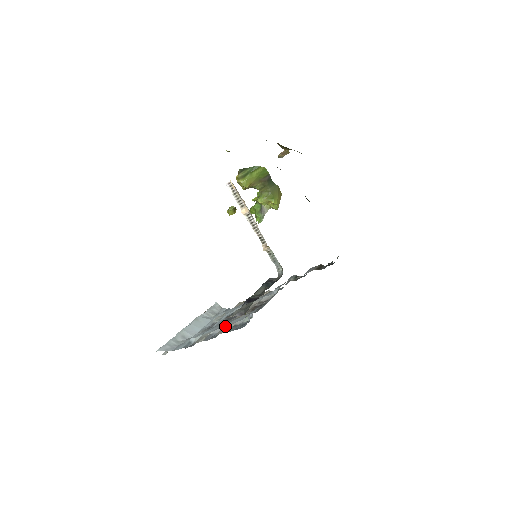
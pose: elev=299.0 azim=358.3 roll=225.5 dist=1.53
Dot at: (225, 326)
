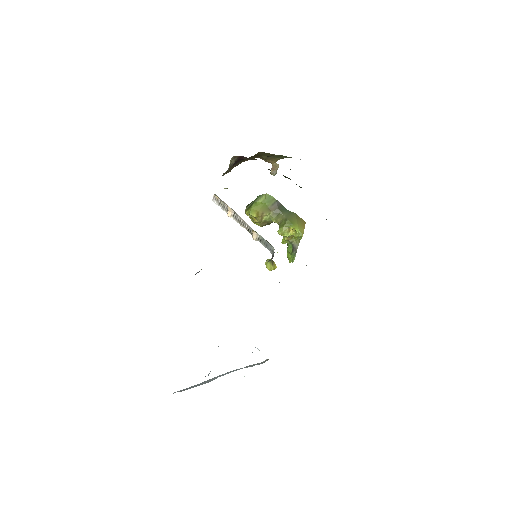
Dot at: occluded
